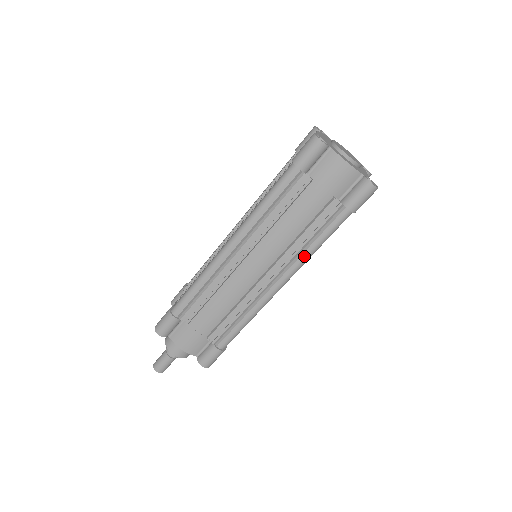
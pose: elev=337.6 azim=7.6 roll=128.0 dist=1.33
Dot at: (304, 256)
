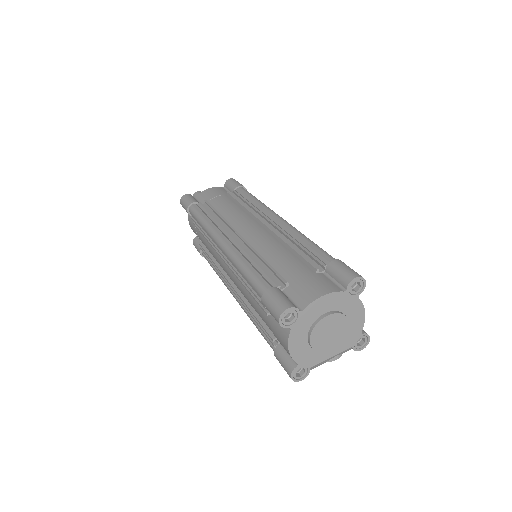
Dot at: (248, 315)
